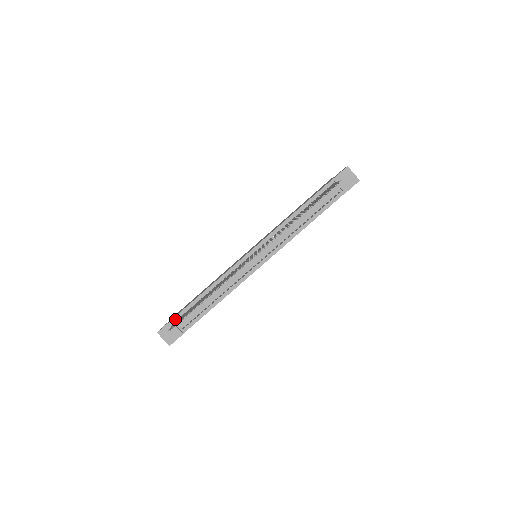
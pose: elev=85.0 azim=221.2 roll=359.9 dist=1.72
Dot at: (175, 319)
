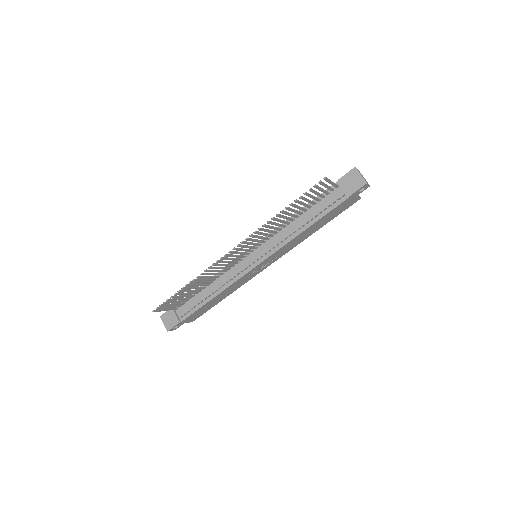
Dot at: occluded
